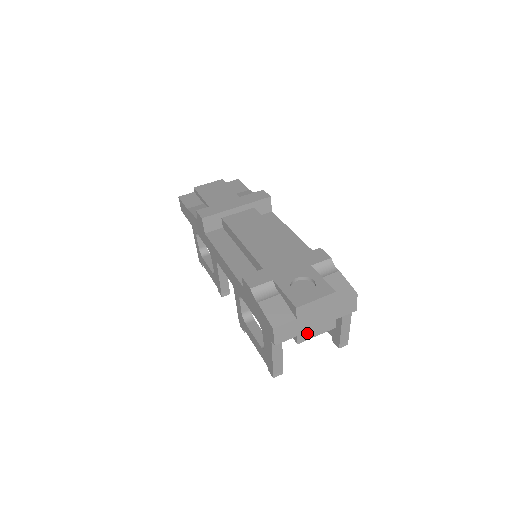
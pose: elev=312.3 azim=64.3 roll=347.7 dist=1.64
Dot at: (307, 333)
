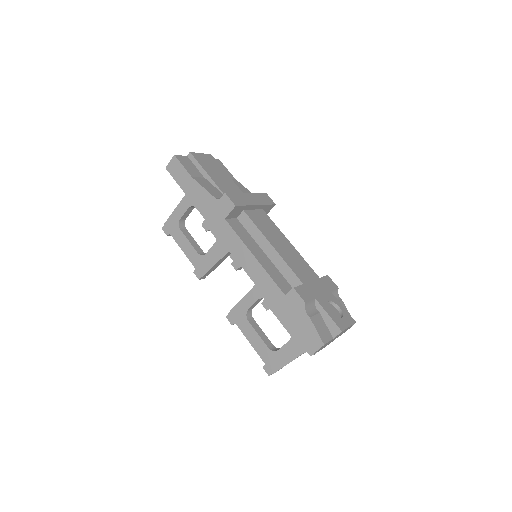
Dot at: occluded
